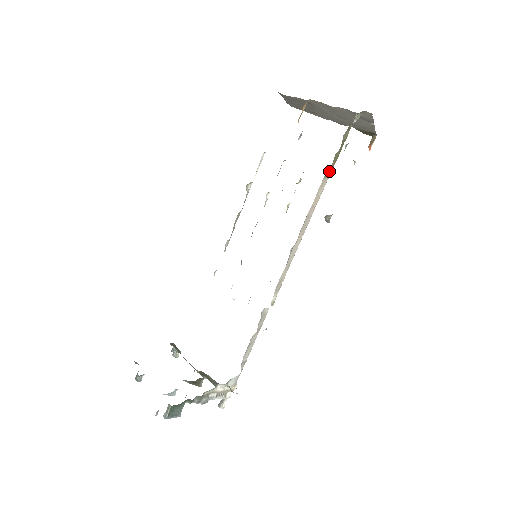
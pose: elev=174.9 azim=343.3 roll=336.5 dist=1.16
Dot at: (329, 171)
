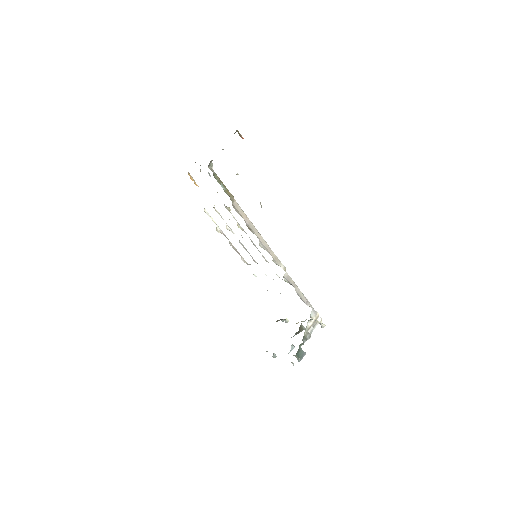
Dot at: (231, 198)
